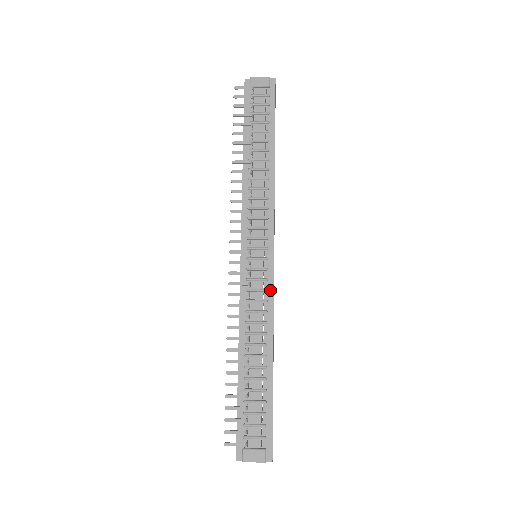
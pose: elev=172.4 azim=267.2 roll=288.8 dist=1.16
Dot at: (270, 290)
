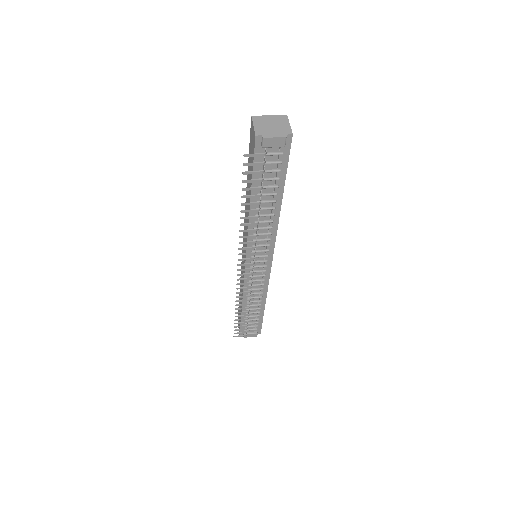
Dot at: (267, 279)
